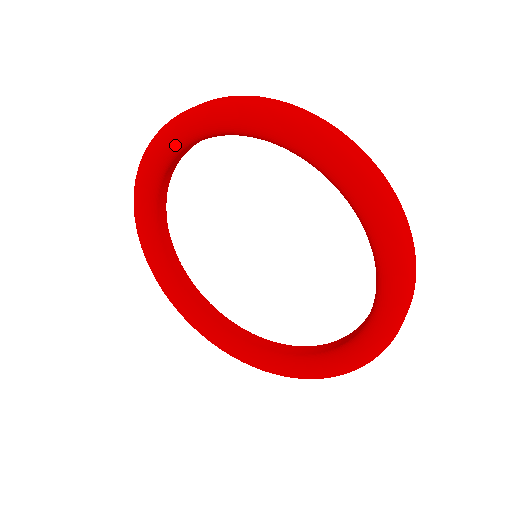
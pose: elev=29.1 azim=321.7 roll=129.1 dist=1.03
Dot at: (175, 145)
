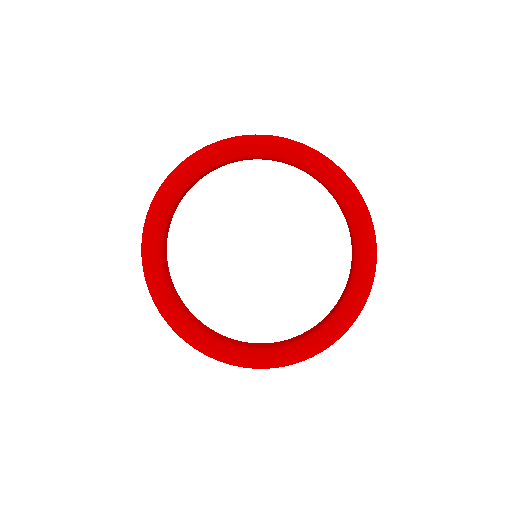
Dot at: (224, 157)
